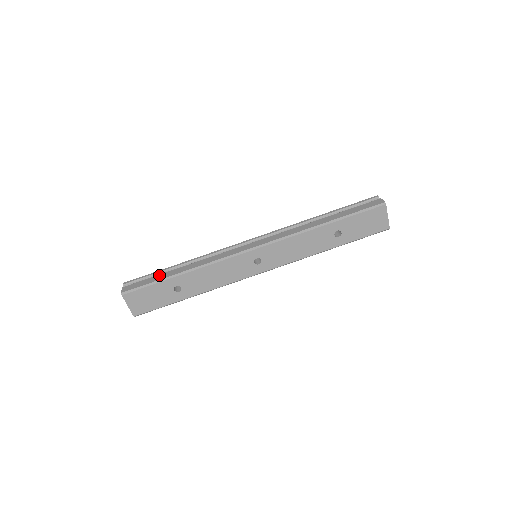
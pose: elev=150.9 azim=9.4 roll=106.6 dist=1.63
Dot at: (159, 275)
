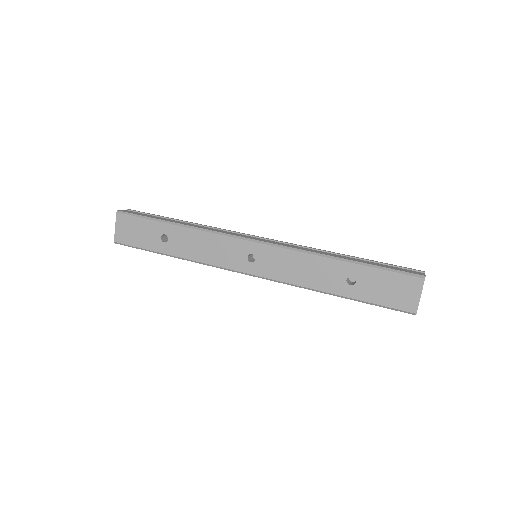
Dot at: (159, 217)
